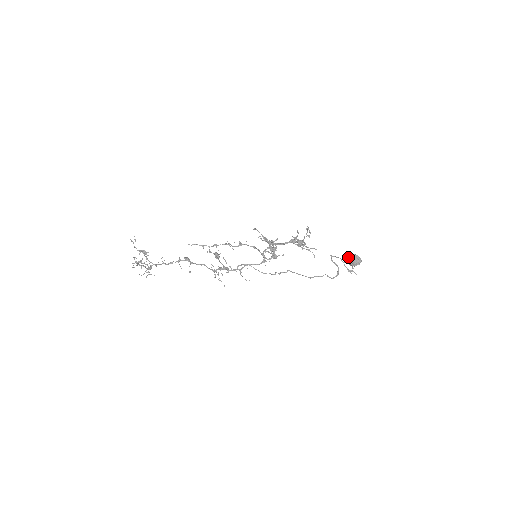
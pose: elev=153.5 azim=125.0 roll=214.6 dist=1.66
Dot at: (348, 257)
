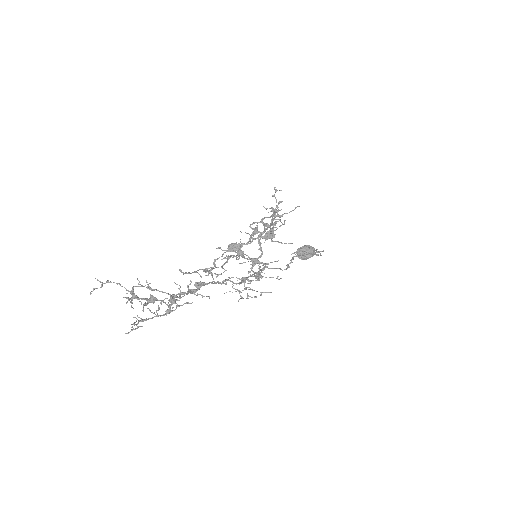
Dot at: (302, 250)
